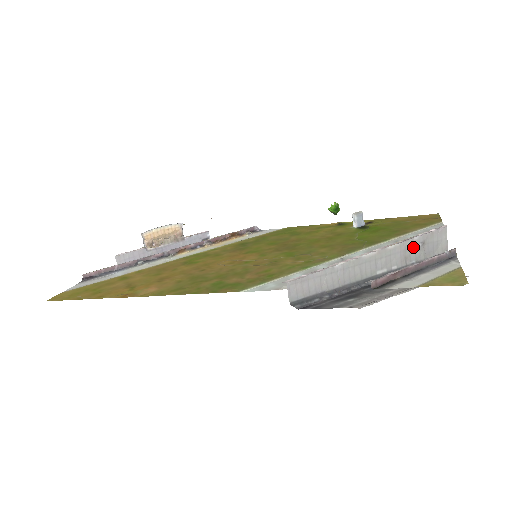
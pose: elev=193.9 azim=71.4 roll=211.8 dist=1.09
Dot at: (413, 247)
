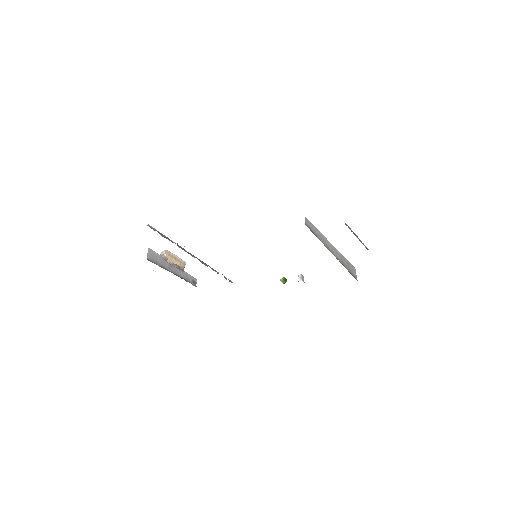
Dot at: (345, 261)
